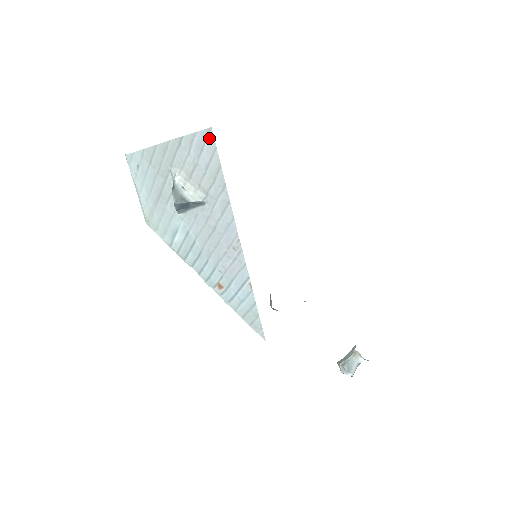
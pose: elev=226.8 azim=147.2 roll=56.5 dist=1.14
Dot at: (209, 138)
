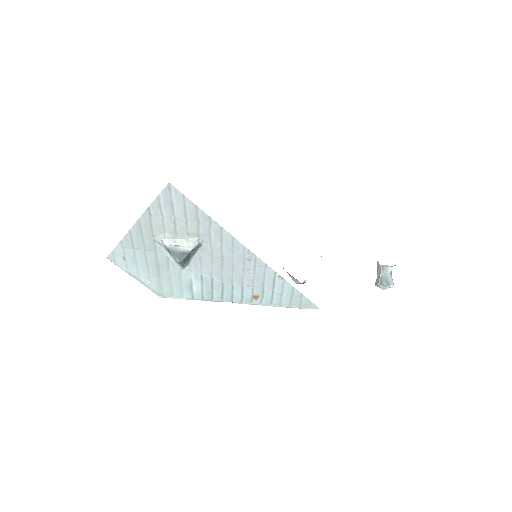
Dot at: (172, 192)
